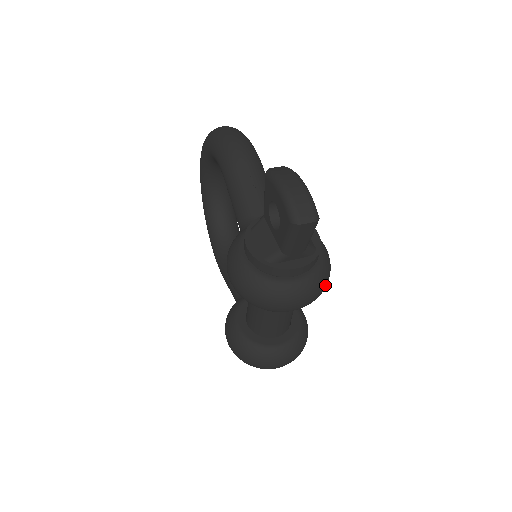
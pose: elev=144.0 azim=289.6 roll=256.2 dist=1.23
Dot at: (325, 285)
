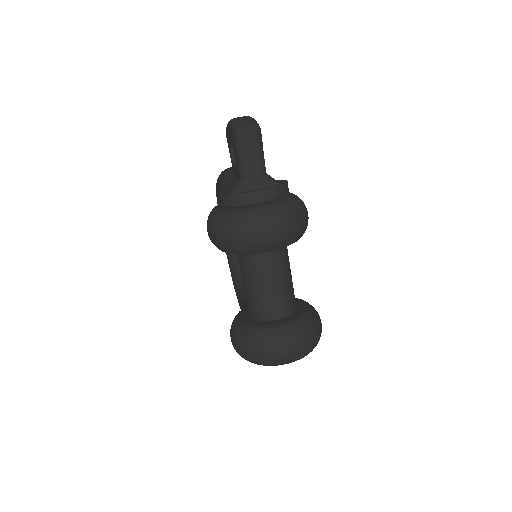
Dot at: (298, 218)
